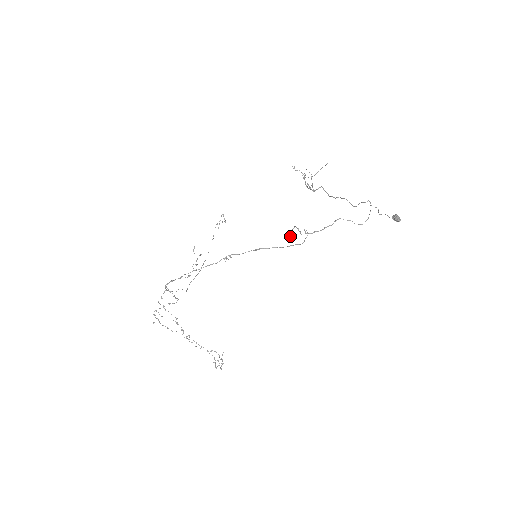
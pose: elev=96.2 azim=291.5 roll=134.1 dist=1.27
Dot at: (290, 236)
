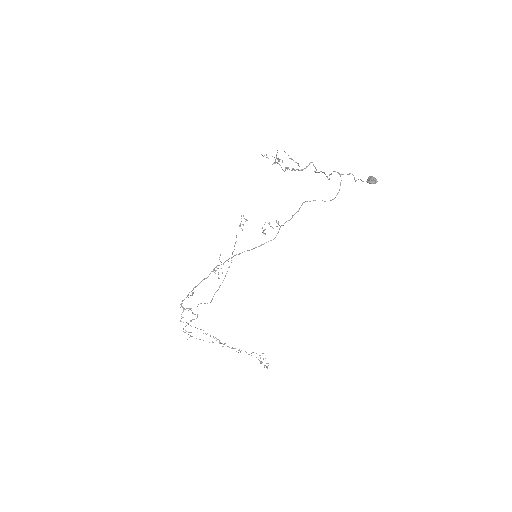
Dot at: (263, 233)
